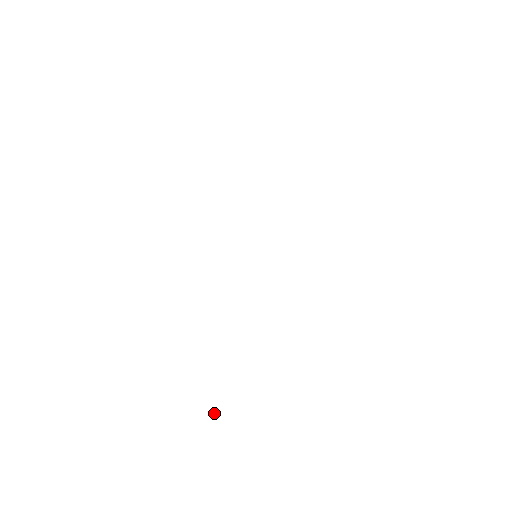
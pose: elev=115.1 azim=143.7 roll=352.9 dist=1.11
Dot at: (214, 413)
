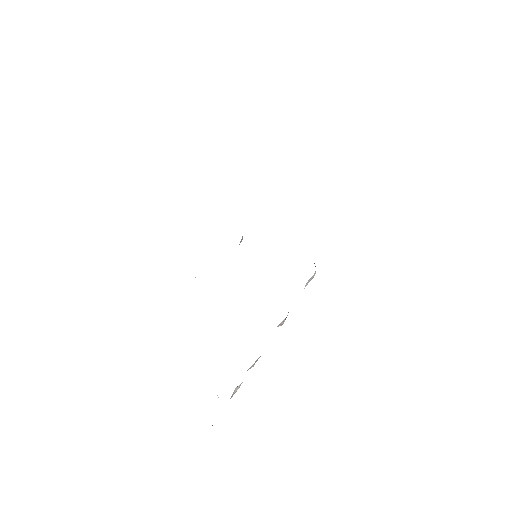
Dot at: occluded
